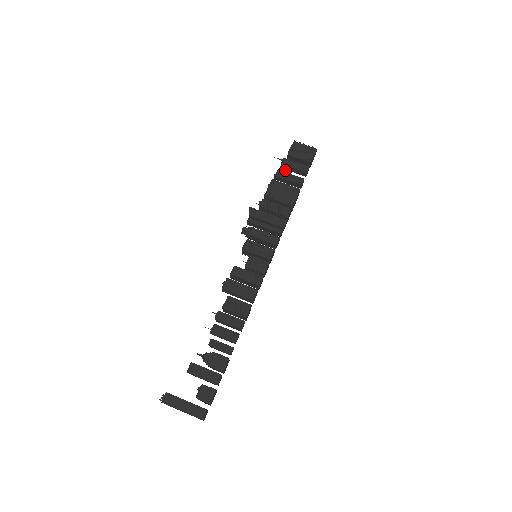
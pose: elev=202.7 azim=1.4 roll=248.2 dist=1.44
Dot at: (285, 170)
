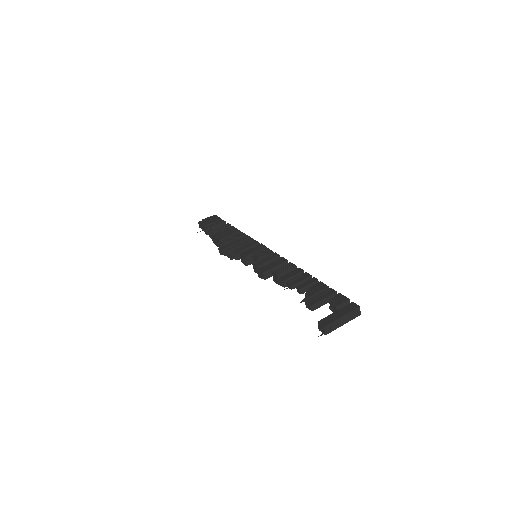
Dot at: occluded
